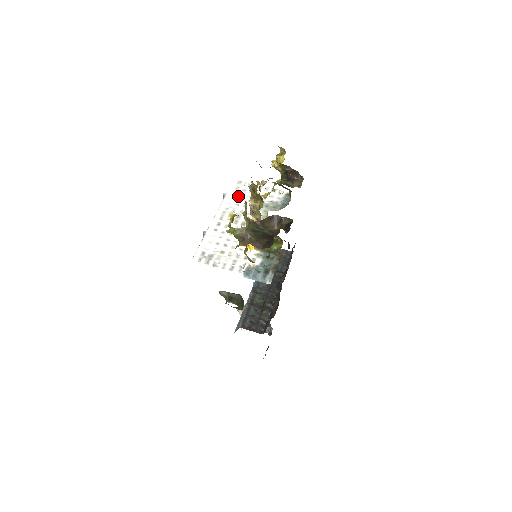
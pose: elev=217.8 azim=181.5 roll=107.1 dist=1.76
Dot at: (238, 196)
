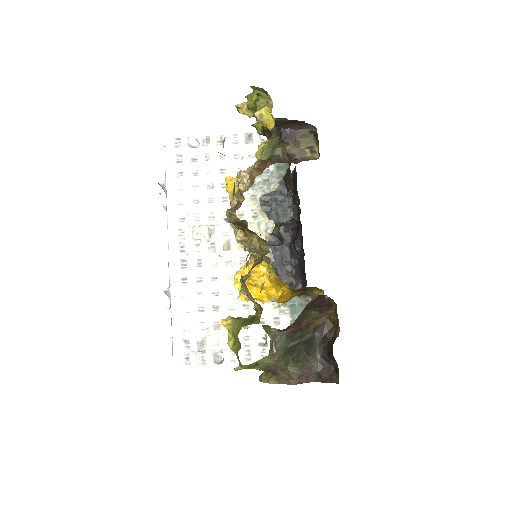
Dot at: (189, 180)
